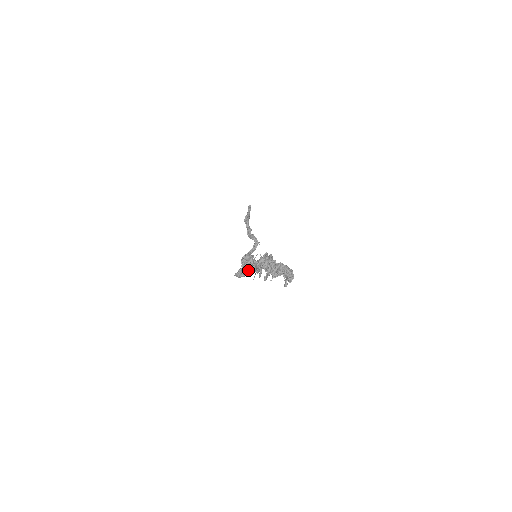
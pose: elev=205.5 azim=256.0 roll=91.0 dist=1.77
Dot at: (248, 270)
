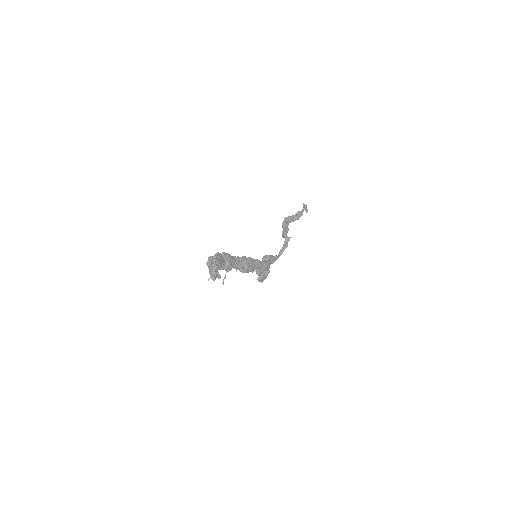
Dot at: occluded
